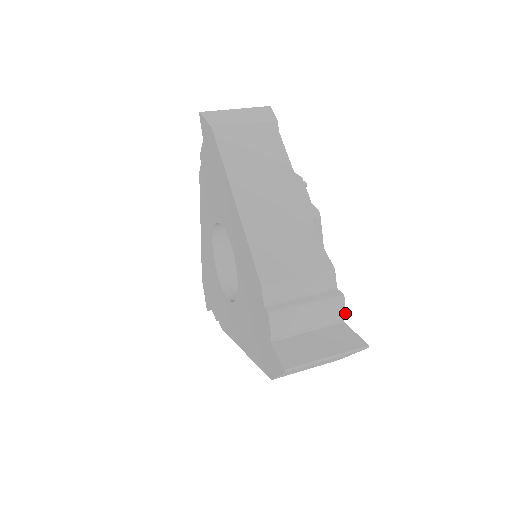
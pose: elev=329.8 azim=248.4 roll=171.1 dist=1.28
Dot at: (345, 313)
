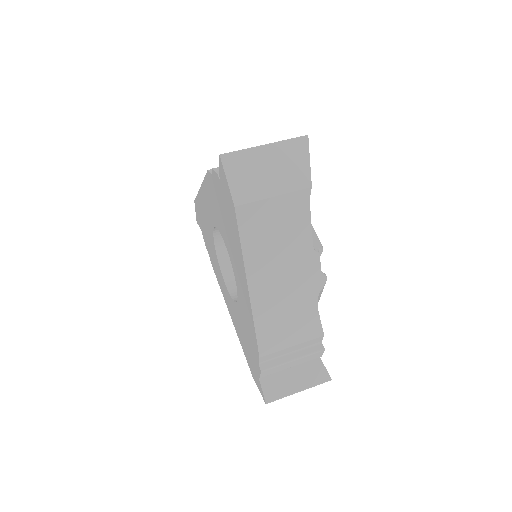
Dot at: occluded
